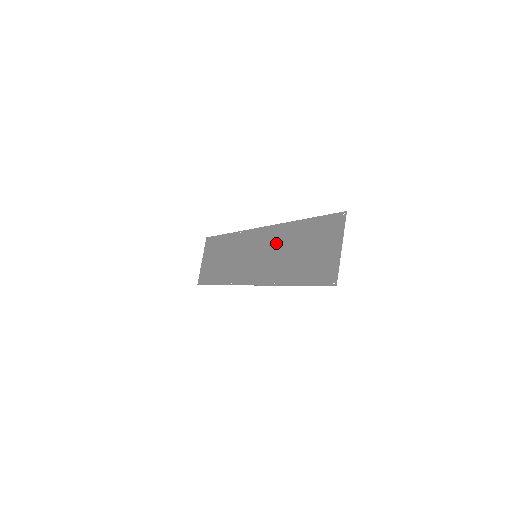
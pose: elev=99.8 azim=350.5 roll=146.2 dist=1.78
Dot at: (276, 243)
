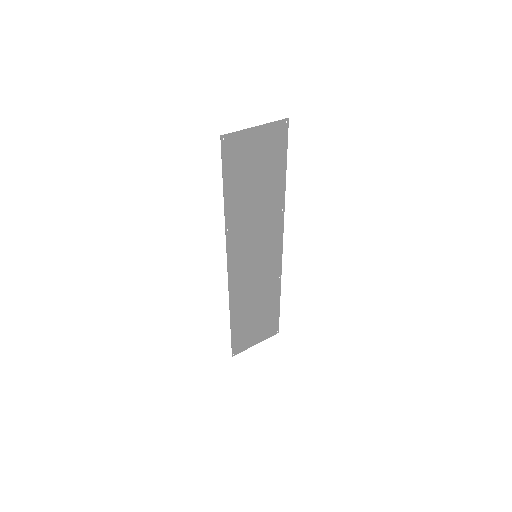
Dot at: (266, 222)
